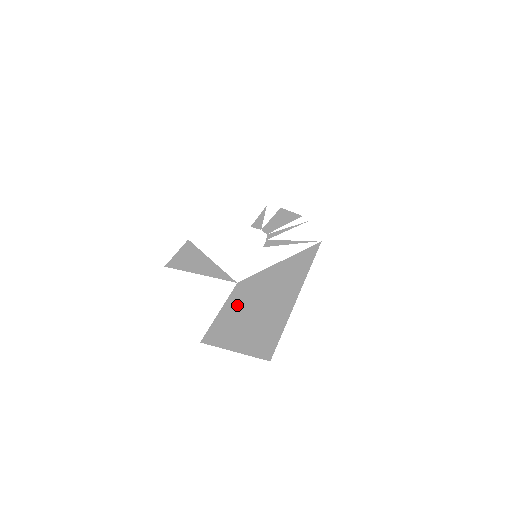
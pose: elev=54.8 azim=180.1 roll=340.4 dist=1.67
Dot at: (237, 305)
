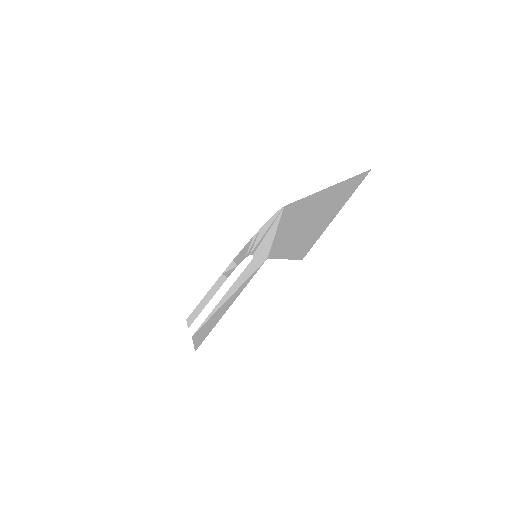
Dot at: (289, 244)
